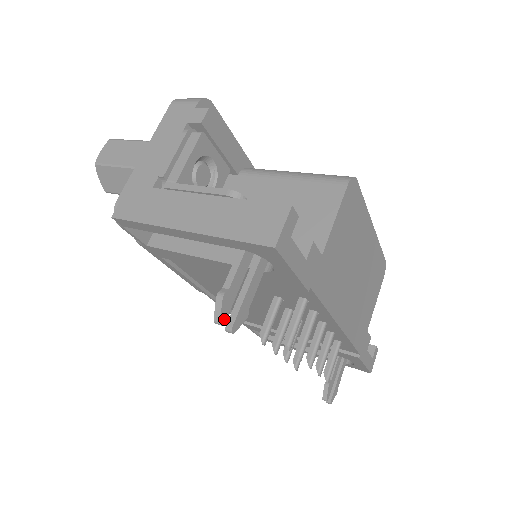
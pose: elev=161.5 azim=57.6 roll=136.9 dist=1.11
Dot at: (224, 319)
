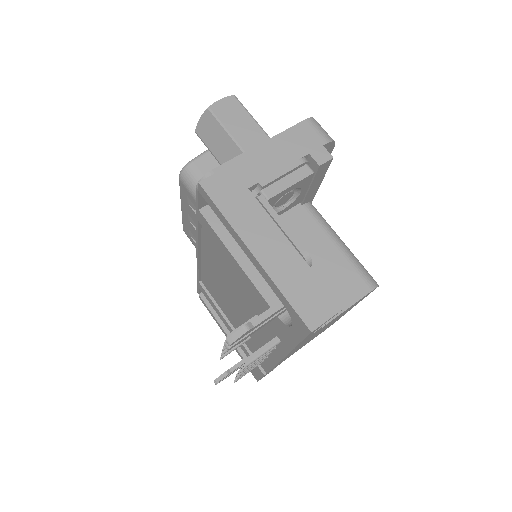
Dot at: occluded
